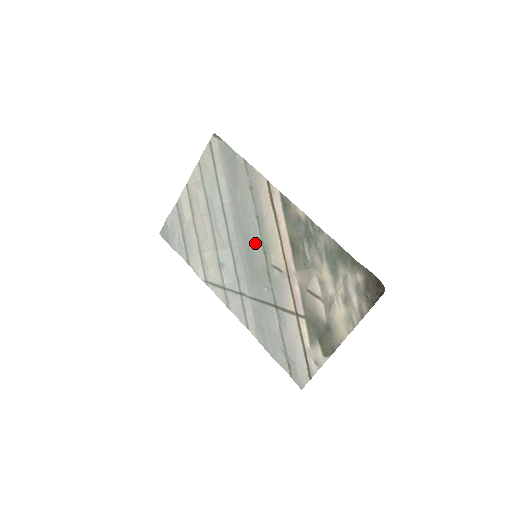
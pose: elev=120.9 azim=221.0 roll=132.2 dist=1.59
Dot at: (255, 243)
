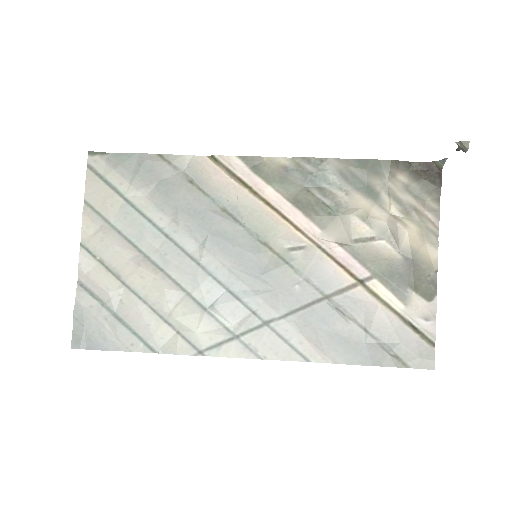
Dot at: (243, 241)
